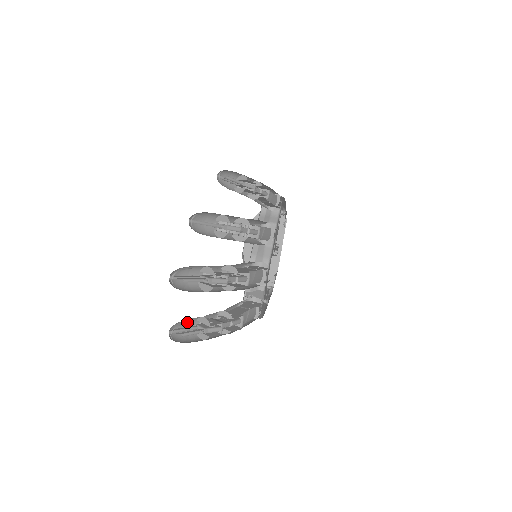
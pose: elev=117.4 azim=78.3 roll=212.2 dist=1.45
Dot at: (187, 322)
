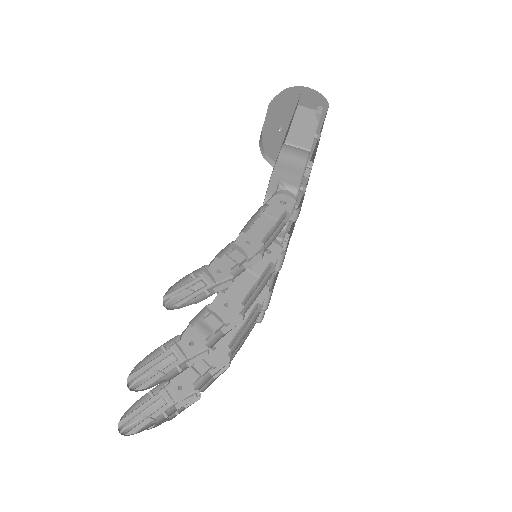
Dot at: occluded
